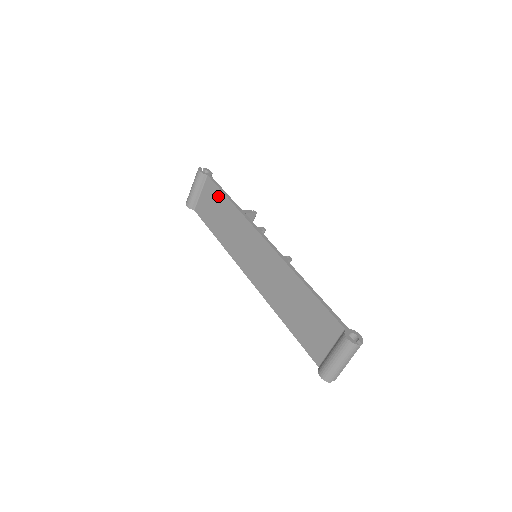
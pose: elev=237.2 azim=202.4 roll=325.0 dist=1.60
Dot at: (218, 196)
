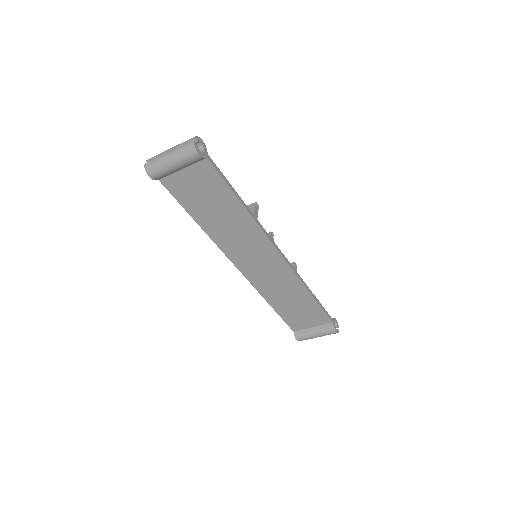
Dot at: (221, 190)
